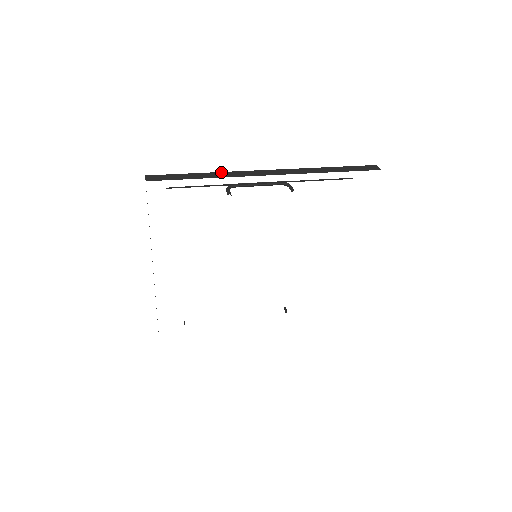
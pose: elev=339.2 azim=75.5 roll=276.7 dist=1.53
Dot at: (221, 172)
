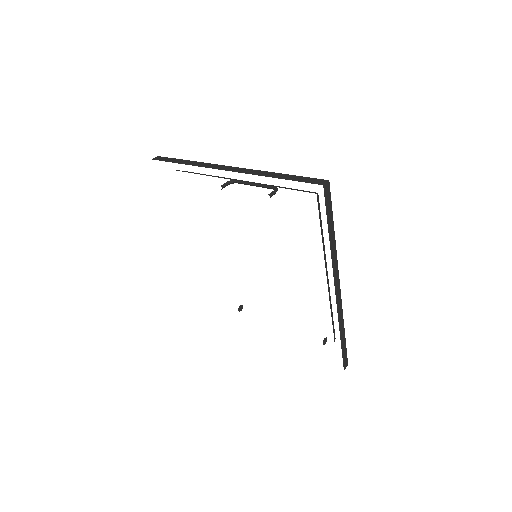
Dot at: (198, 162)
